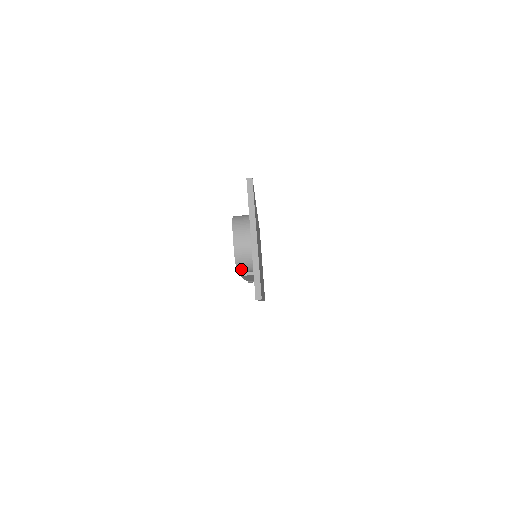
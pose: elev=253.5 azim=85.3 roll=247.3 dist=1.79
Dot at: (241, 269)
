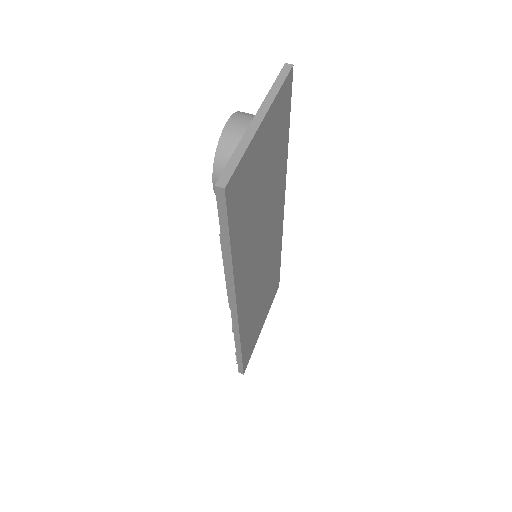
Dot at: (220, 173)
